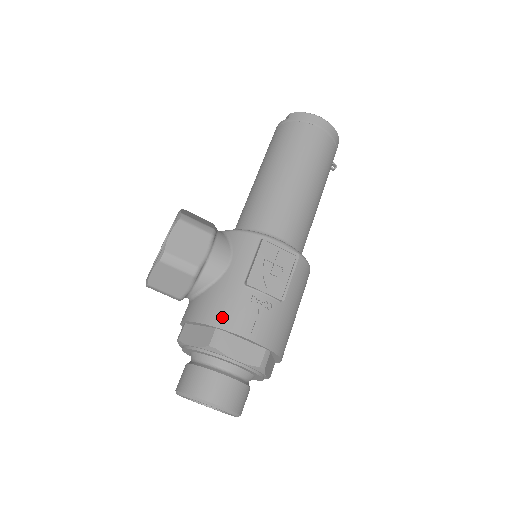
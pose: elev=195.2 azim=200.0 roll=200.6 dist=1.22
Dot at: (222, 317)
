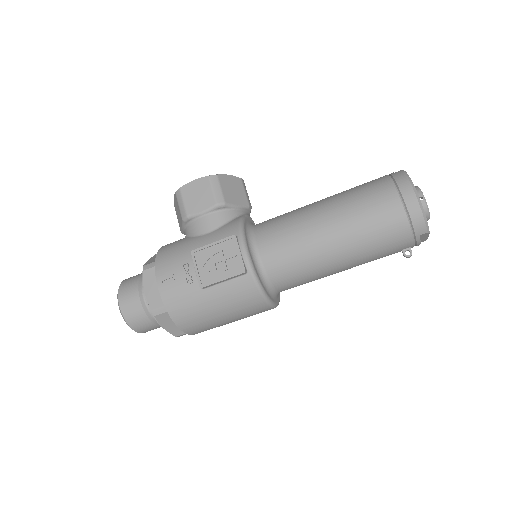
Dot at: (164, 257)
